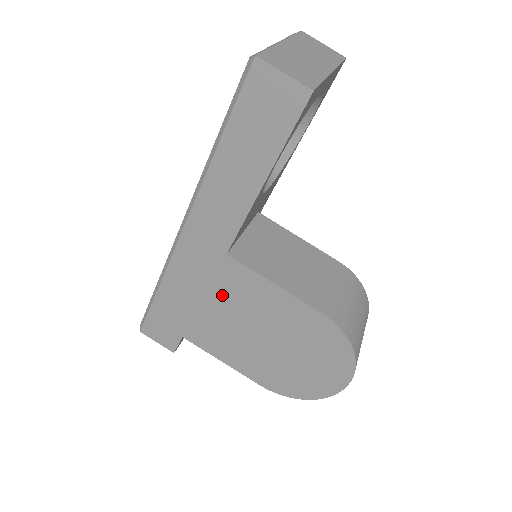
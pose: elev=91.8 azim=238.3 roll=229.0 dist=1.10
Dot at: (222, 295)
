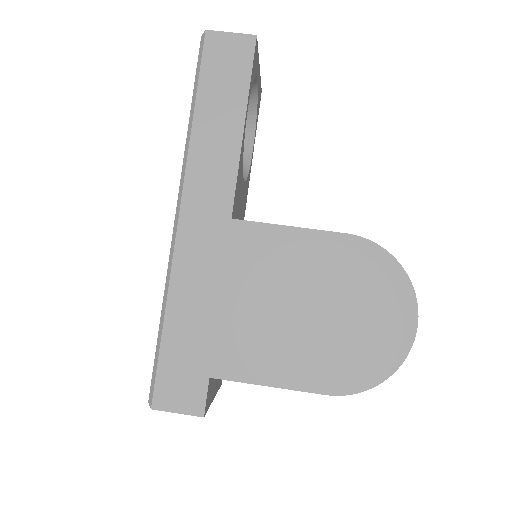
Dot at: (241, 276)
